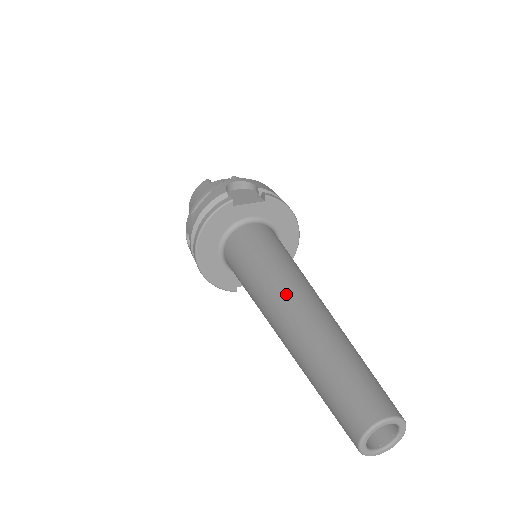
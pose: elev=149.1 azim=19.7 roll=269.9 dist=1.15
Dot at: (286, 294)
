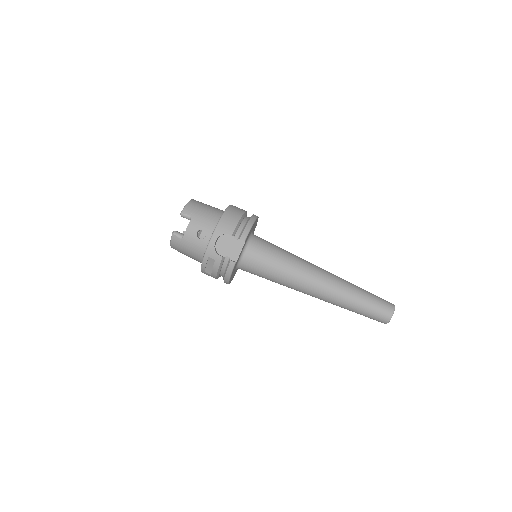
Dot at: (312, 289)
